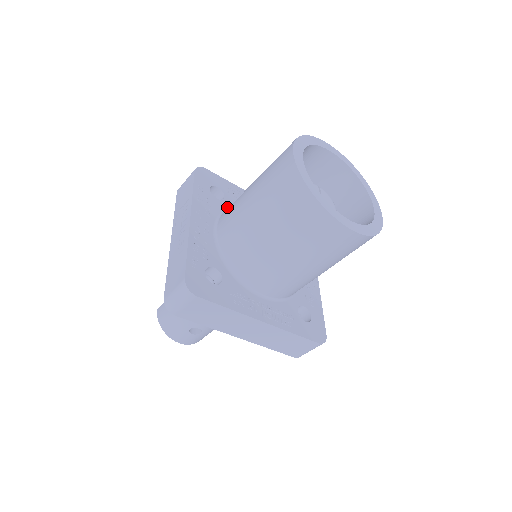
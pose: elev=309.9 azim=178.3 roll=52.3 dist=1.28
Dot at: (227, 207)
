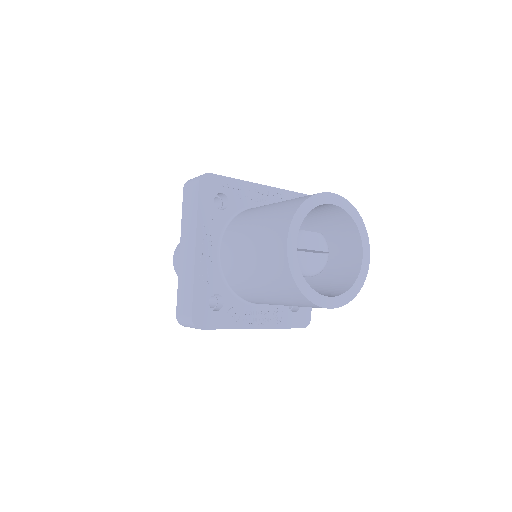
Dot at: occluded
